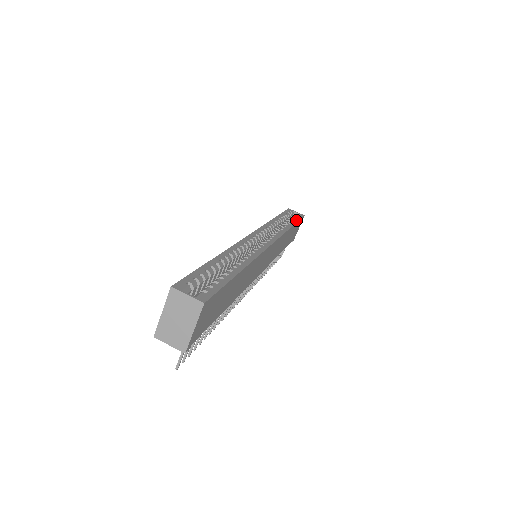
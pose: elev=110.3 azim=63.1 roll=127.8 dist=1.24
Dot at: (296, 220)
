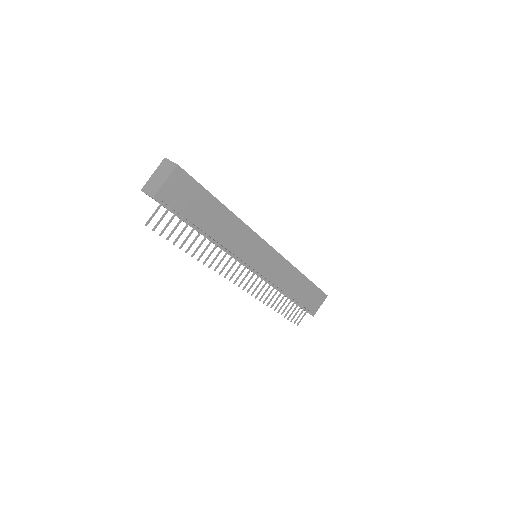
Dot at: occluded
